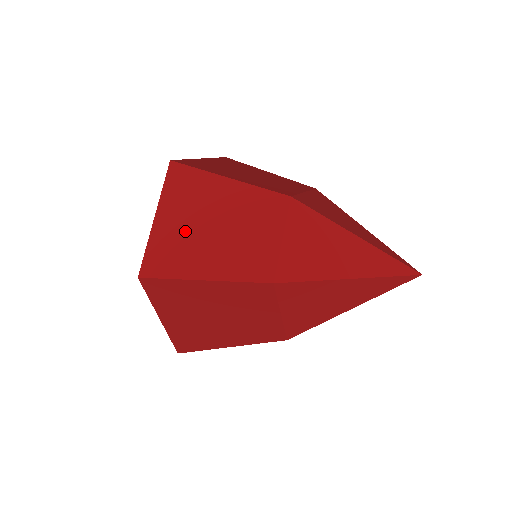
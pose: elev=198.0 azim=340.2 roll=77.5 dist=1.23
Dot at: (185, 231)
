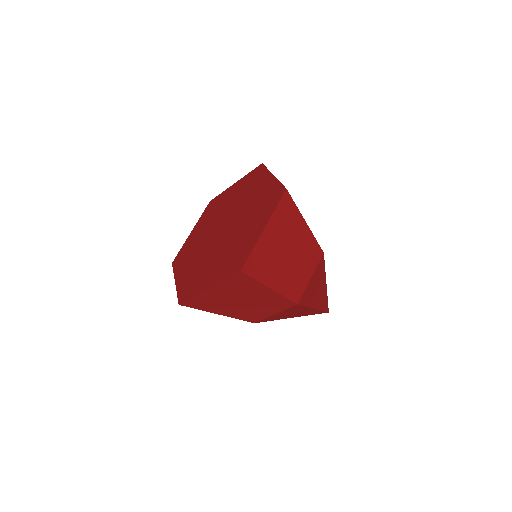
Dot at: (275, 249)
